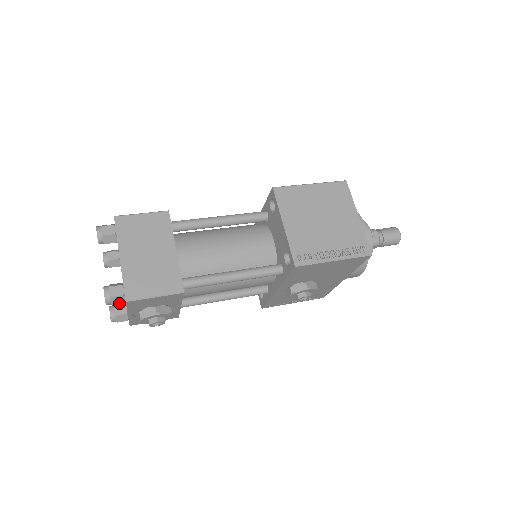
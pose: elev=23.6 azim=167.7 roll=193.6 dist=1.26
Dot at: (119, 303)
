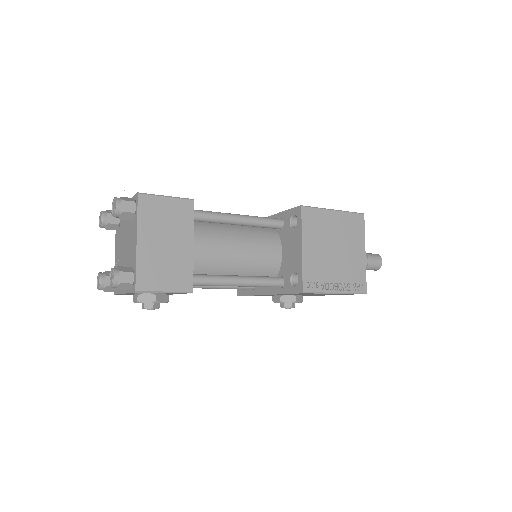
Dot at: (125, 289)
